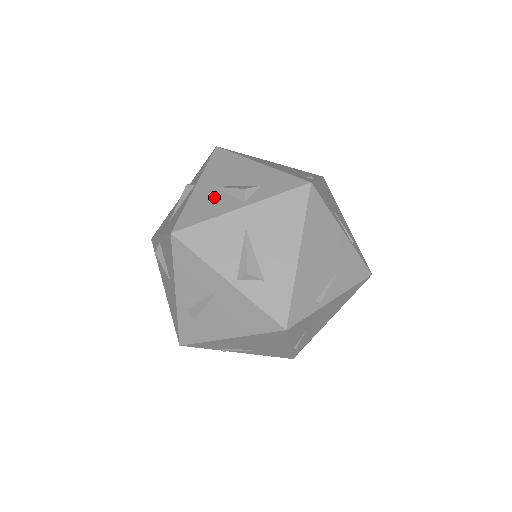
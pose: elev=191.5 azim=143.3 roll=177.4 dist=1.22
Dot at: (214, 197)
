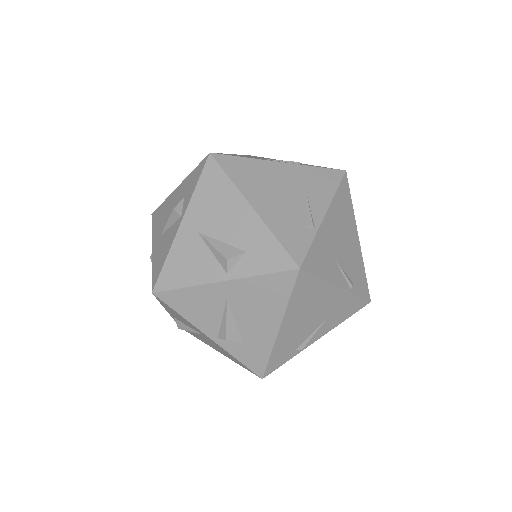
Dot at: (197, 252)
